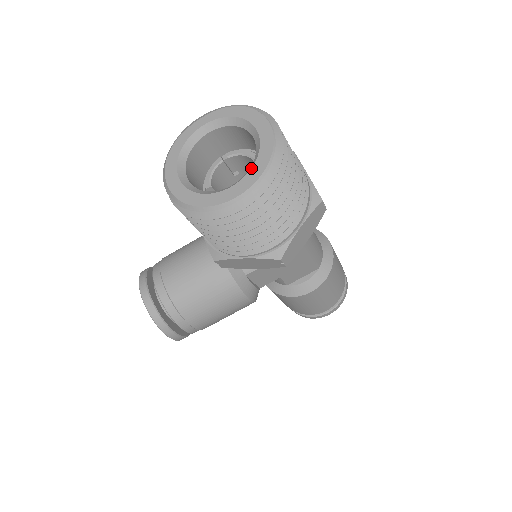
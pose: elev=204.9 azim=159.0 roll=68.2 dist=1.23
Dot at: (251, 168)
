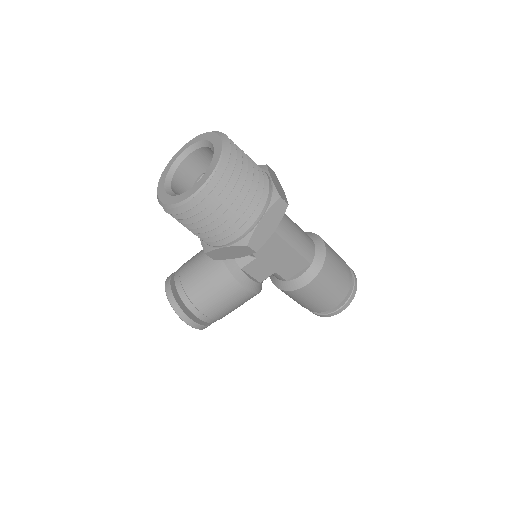
Dot at: (205, 172)
